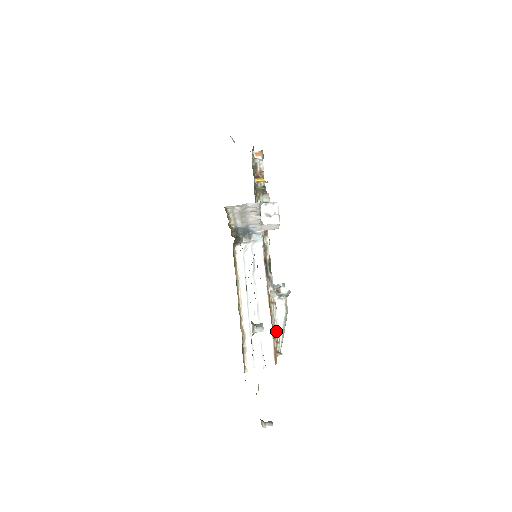
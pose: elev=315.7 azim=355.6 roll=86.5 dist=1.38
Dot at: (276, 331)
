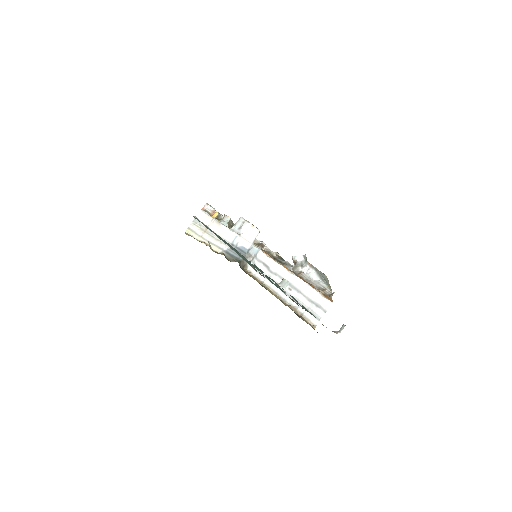
Dot at: (317, 285)
